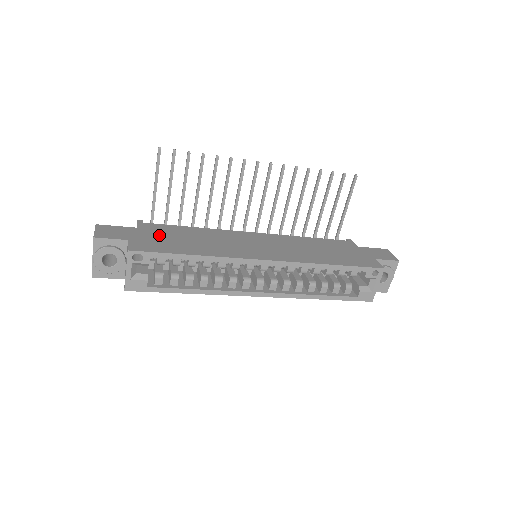
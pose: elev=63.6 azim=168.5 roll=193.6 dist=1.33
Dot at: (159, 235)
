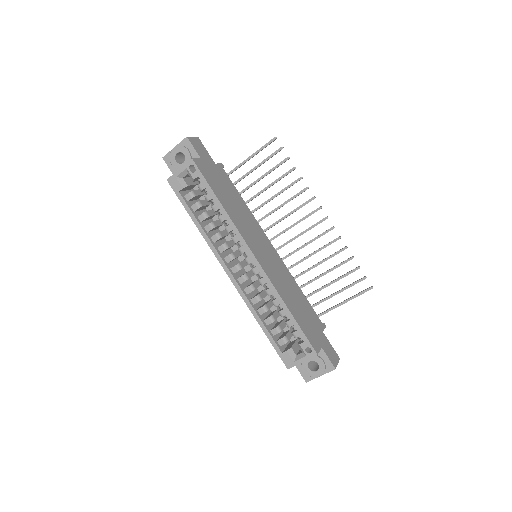
Dot at: (220, 178)
